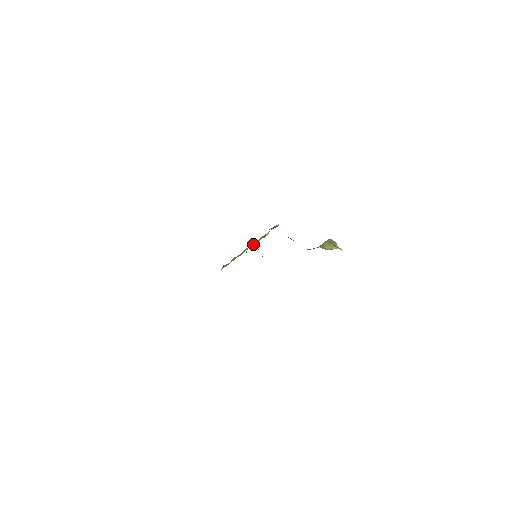
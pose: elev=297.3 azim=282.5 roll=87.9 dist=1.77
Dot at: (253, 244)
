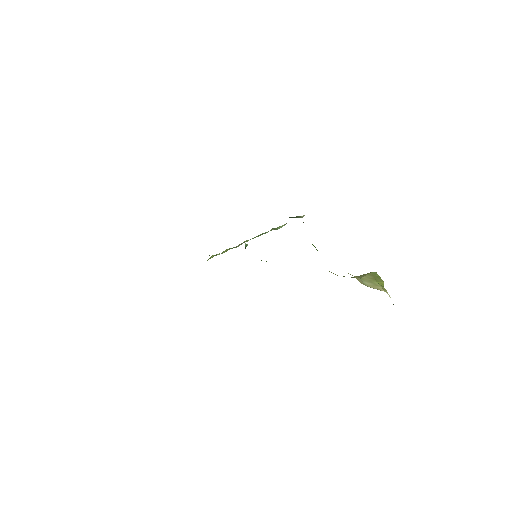
Dot at: (257, 236)
